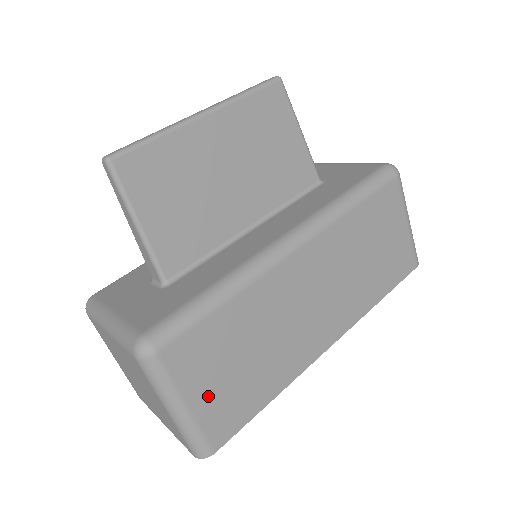
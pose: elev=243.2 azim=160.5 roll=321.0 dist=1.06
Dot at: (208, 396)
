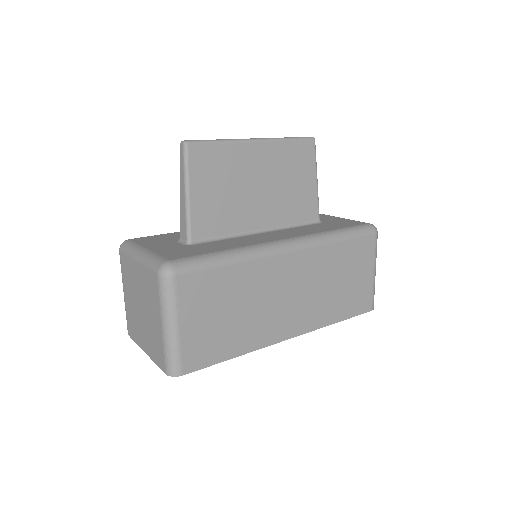
Dot at: (195, 327)
